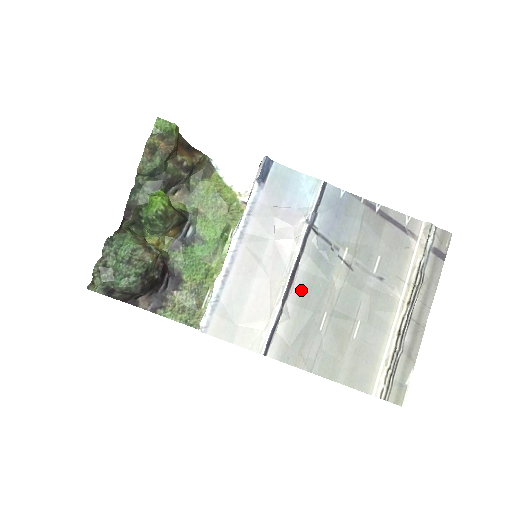
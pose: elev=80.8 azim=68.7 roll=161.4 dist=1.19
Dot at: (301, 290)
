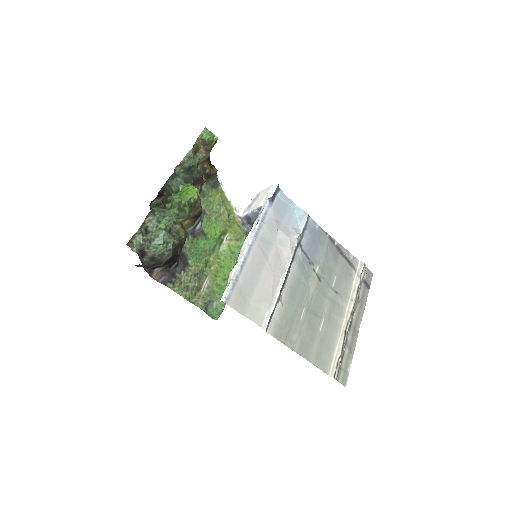
Dot at: (291, 287)
